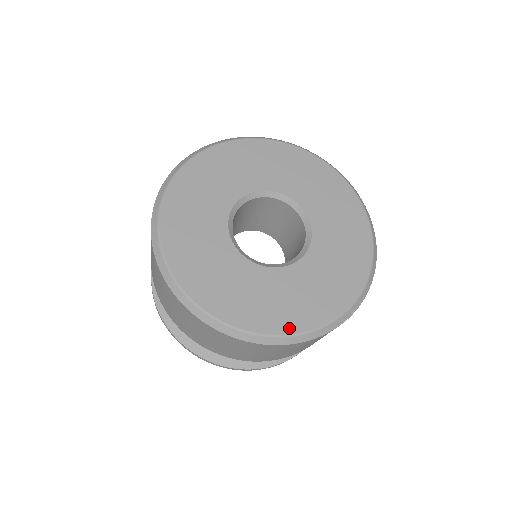
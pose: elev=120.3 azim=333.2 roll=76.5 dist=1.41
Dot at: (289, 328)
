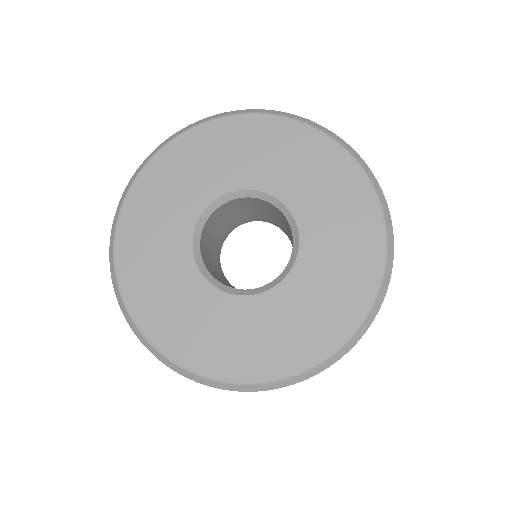
Dot at: (261, 373)
